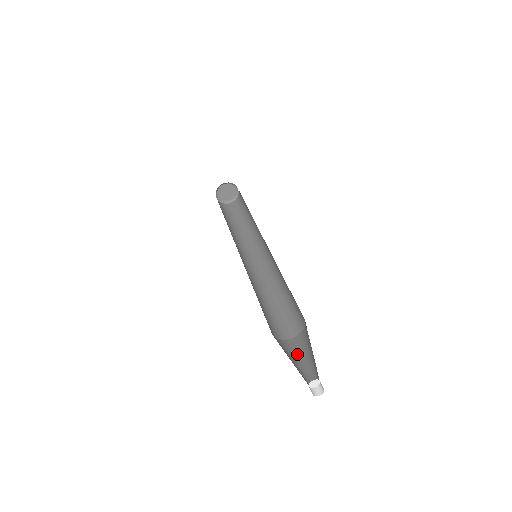
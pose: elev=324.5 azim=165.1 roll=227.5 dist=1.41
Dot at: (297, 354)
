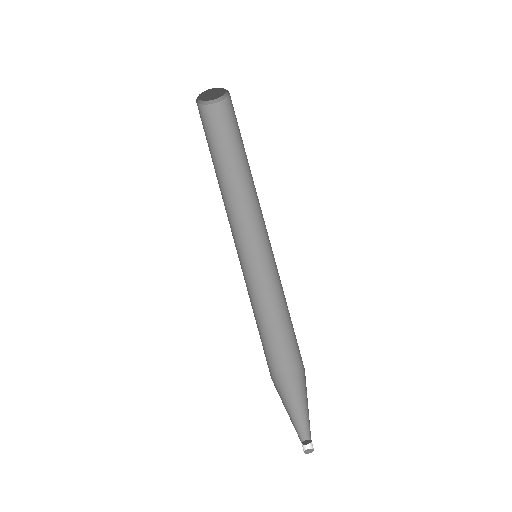
Dot at: (290, 396)
